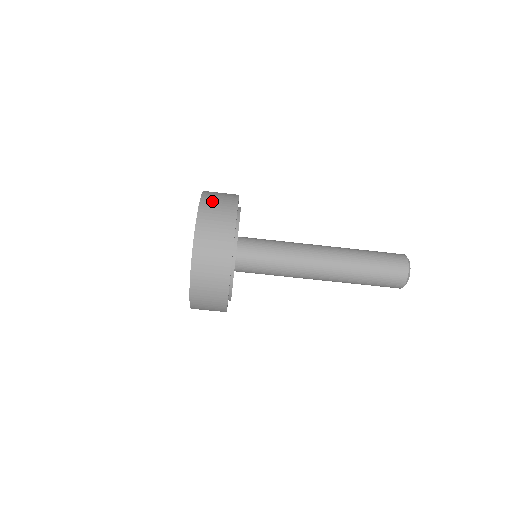
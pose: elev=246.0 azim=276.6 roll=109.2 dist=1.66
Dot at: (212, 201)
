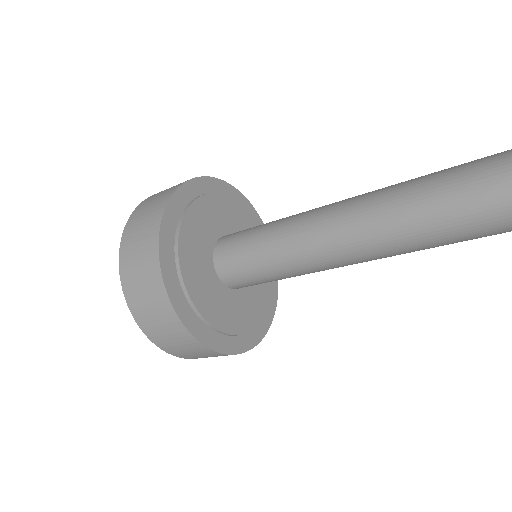
Dot at: (153, 197)
